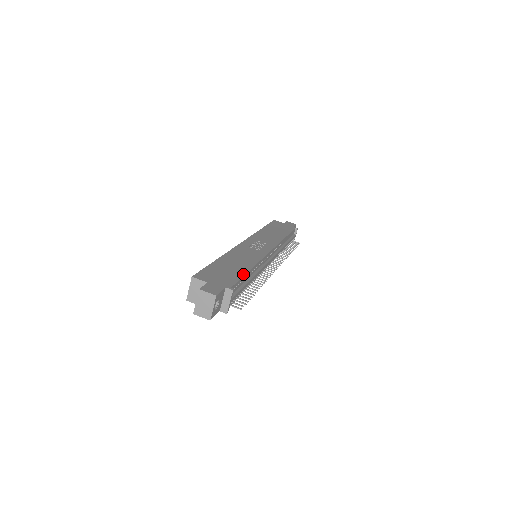
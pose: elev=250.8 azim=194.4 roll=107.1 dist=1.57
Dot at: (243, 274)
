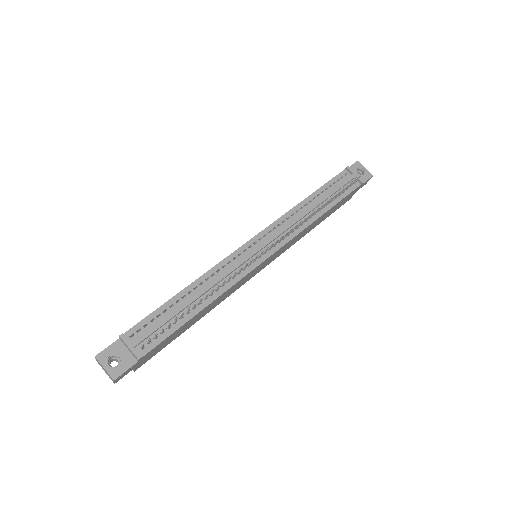
Dot at: (163, 305)
